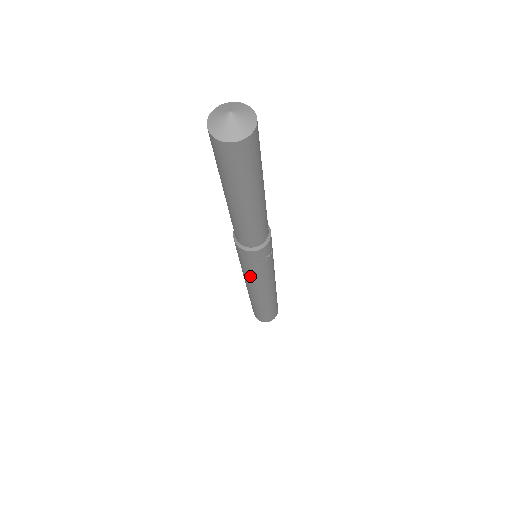
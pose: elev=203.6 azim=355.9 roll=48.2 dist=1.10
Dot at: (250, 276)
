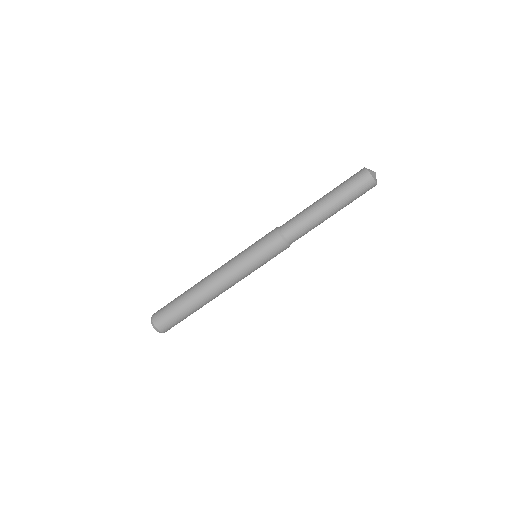
Dot at: (248, 266)
